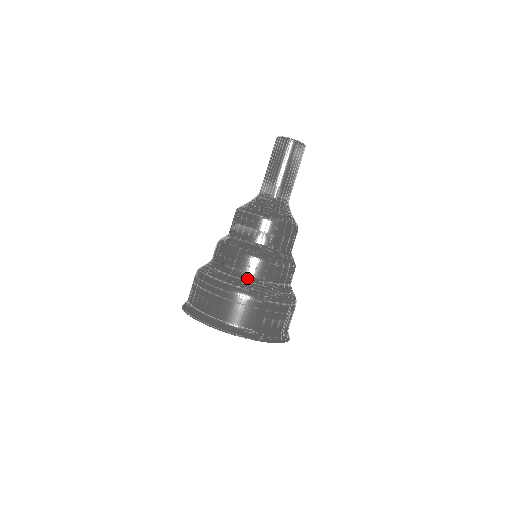
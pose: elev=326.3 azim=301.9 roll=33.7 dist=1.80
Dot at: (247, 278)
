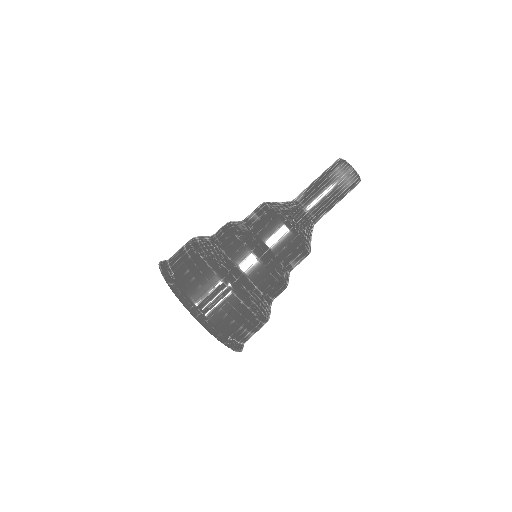
Dot at: (211, 239)
